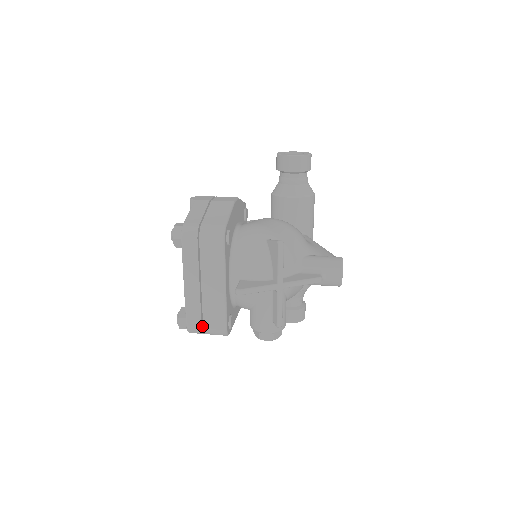
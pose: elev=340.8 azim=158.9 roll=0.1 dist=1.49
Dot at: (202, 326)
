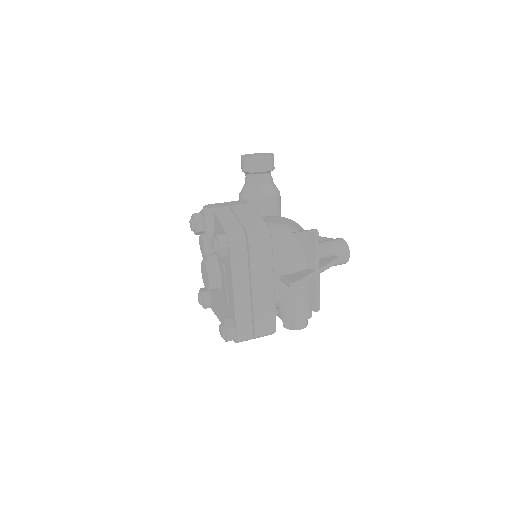
Dot at: (251, 331)
